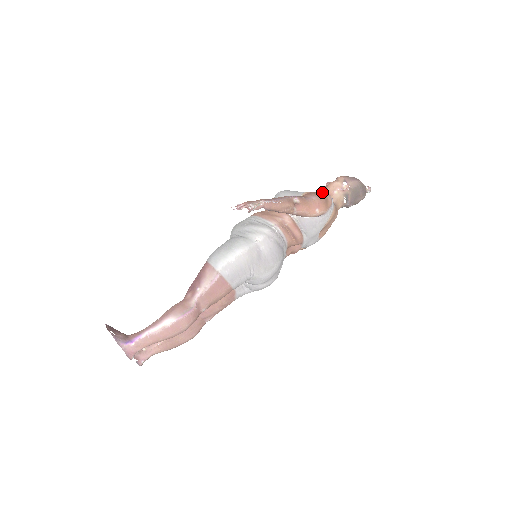
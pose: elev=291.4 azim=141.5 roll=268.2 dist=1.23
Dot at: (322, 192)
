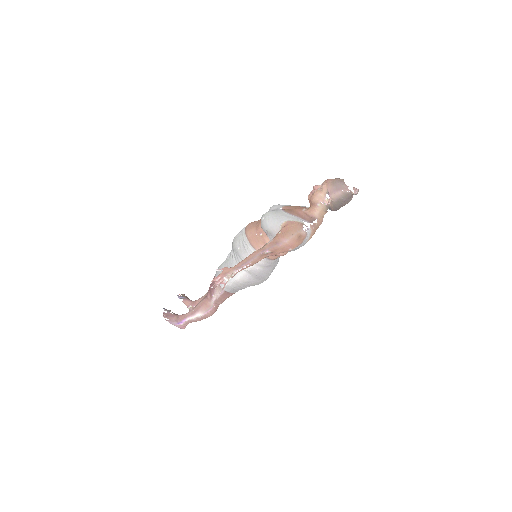
Dot at: (296, 228)
